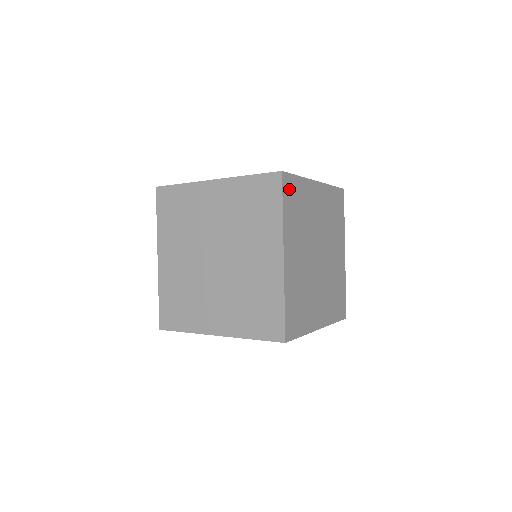
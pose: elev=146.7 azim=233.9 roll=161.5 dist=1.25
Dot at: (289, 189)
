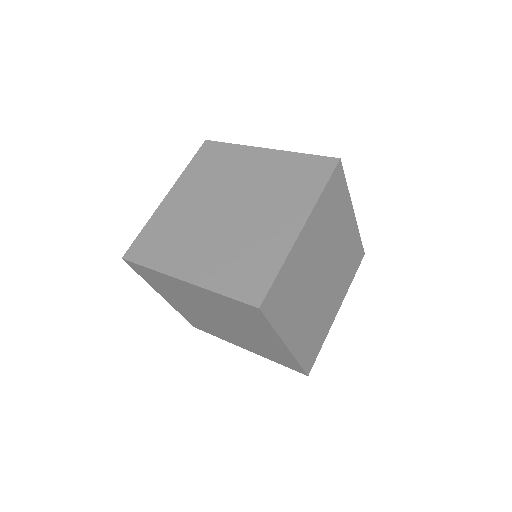
Dot at: (336, 181)
